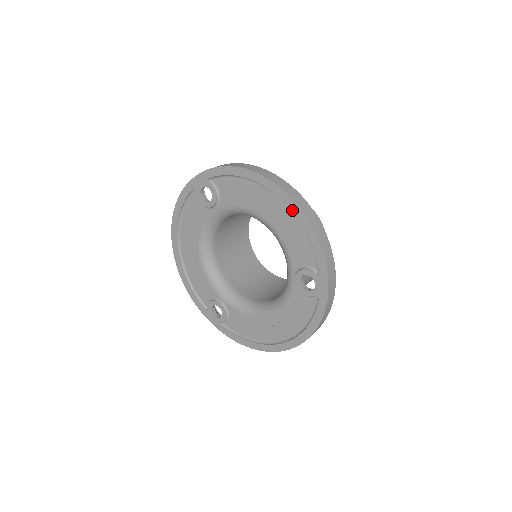
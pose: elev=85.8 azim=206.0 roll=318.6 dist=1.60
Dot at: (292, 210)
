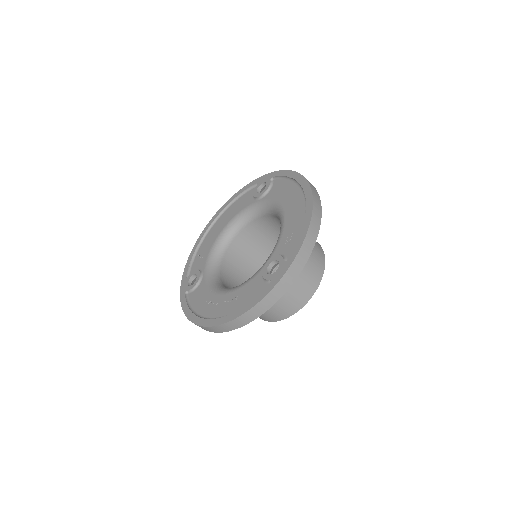
Dot at: (306, 207)
